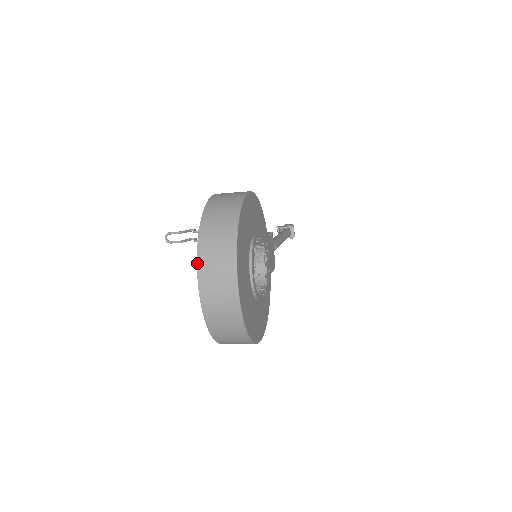
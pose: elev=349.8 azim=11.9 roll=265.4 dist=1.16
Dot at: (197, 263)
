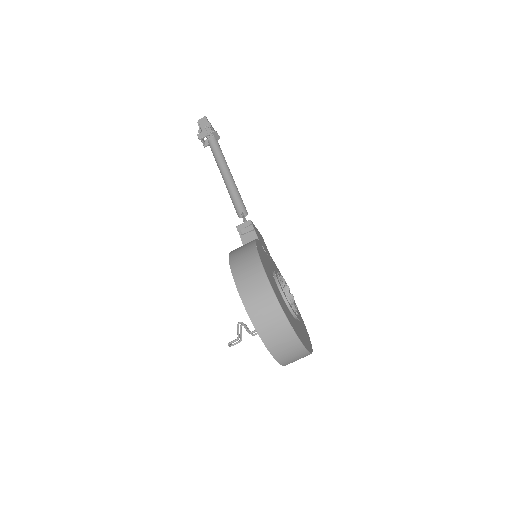
Dot at: (275, 359)
